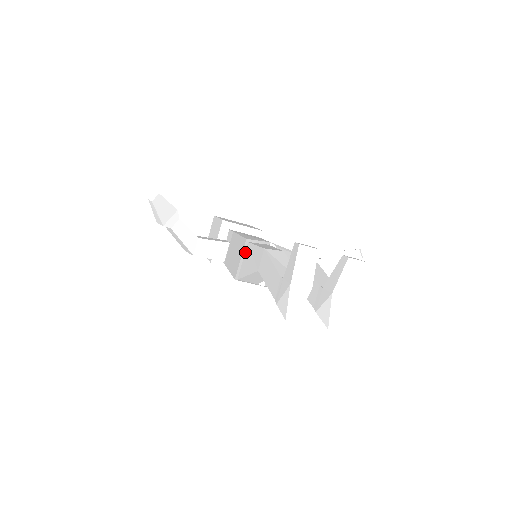
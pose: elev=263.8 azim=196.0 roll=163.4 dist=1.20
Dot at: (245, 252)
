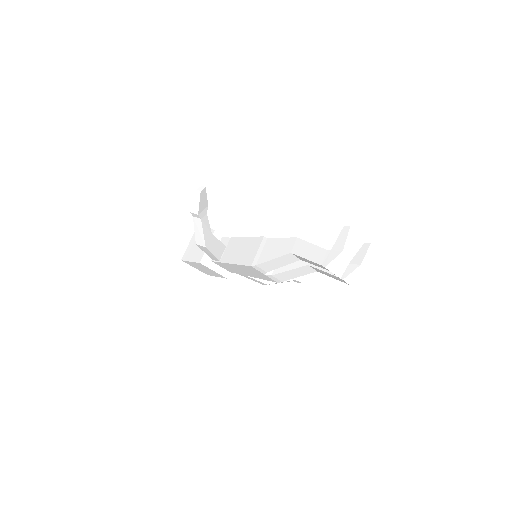
Dot at: (265, 245)
